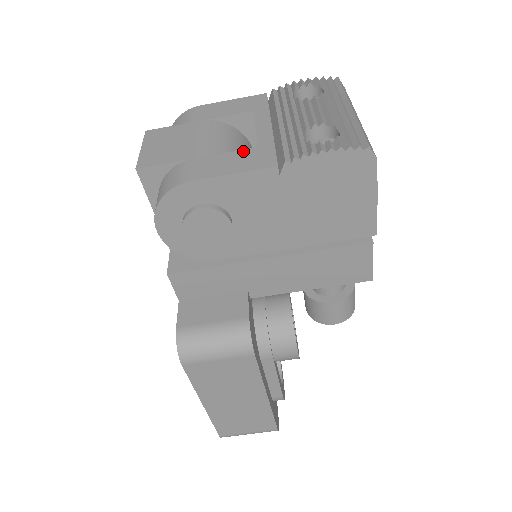
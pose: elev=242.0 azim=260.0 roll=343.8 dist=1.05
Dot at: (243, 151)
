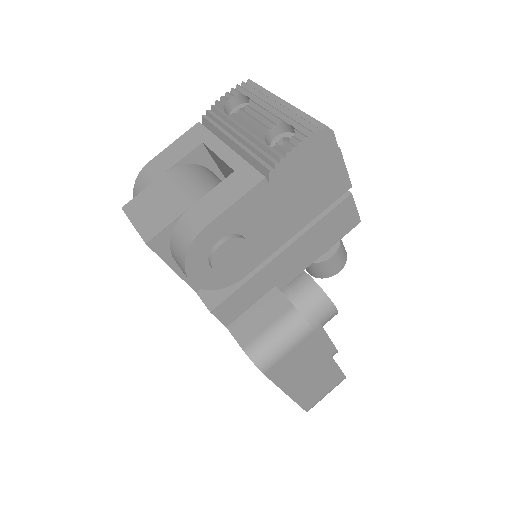
Dot at: (225, 180)
